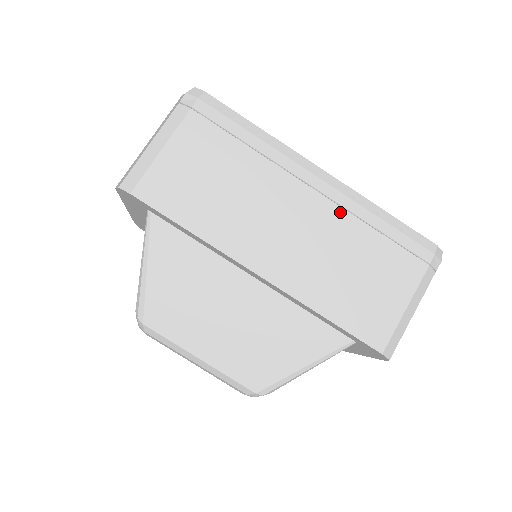
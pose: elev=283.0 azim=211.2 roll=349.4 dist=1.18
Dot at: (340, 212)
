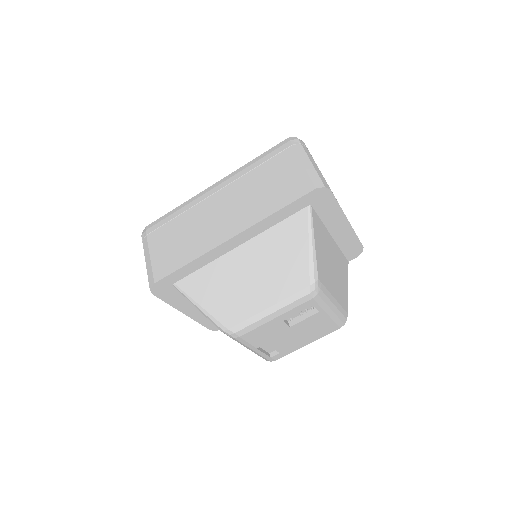
Dot at: (236, 183)
